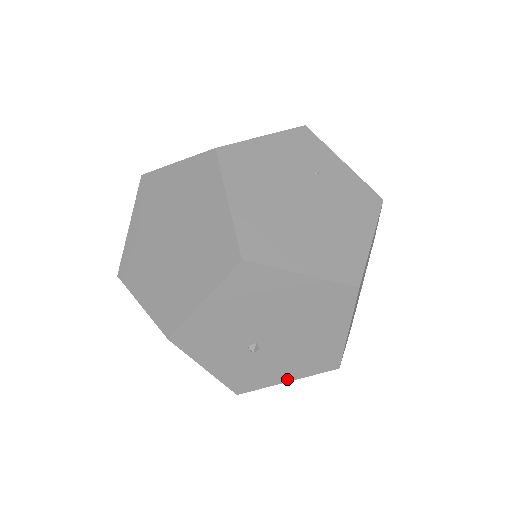
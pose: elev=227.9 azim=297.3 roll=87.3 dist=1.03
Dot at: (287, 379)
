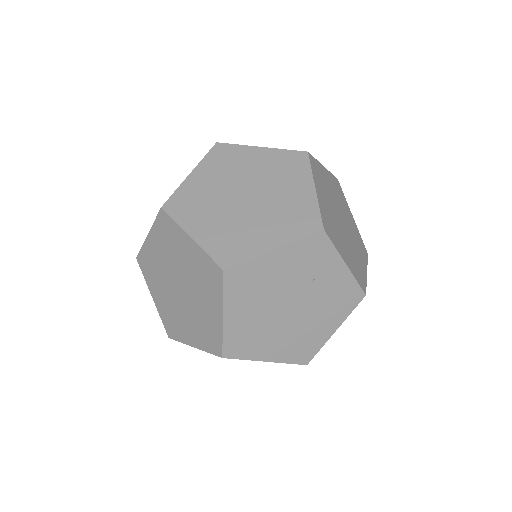
Dot at: occluded
